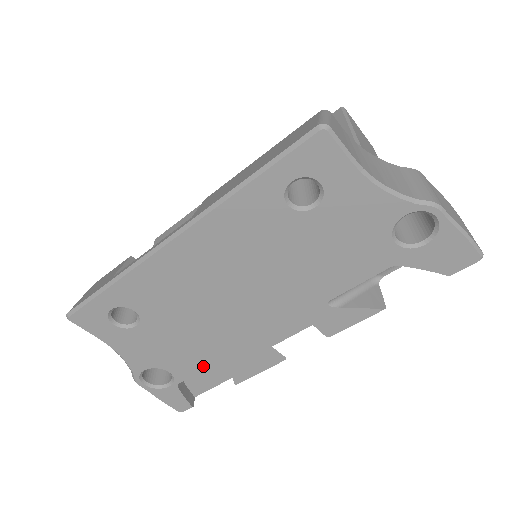
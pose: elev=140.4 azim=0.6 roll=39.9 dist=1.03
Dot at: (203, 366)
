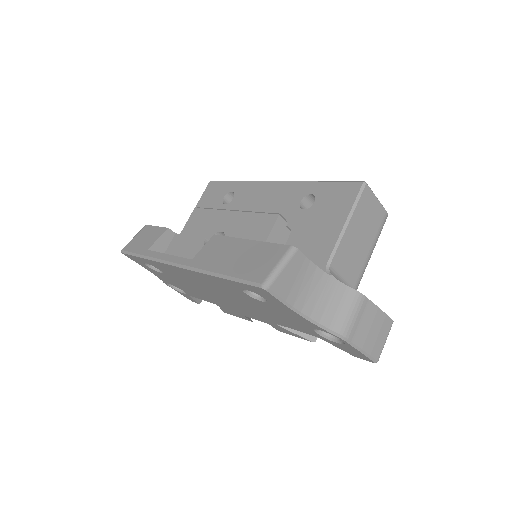
Dot at: (203, 299)
